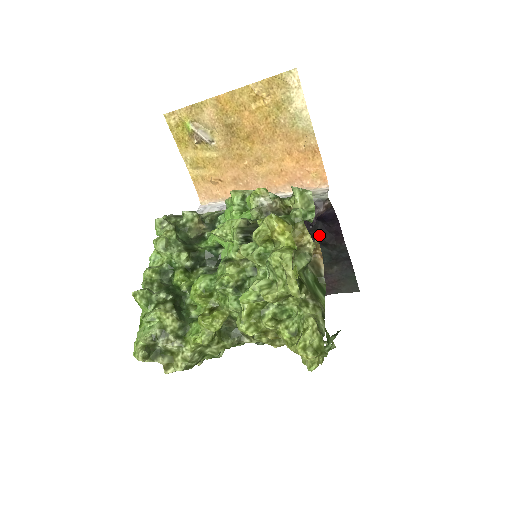
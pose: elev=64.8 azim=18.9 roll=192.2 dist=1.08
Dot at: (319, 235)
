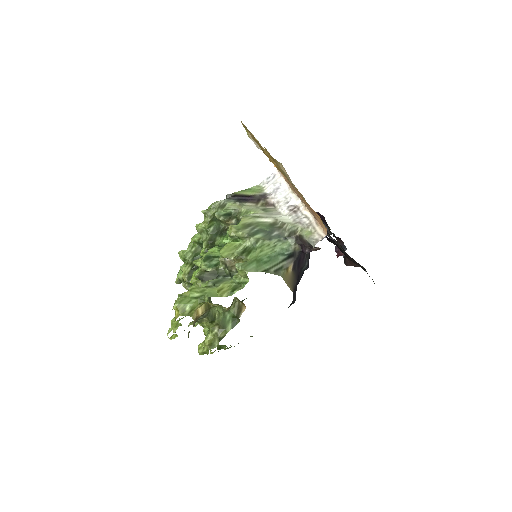
Dot at: (337, 246)
